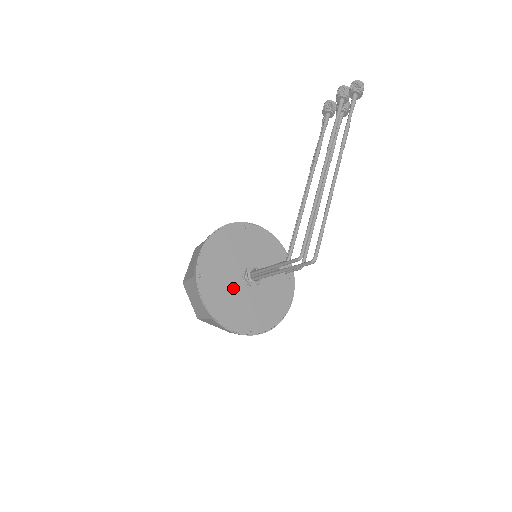
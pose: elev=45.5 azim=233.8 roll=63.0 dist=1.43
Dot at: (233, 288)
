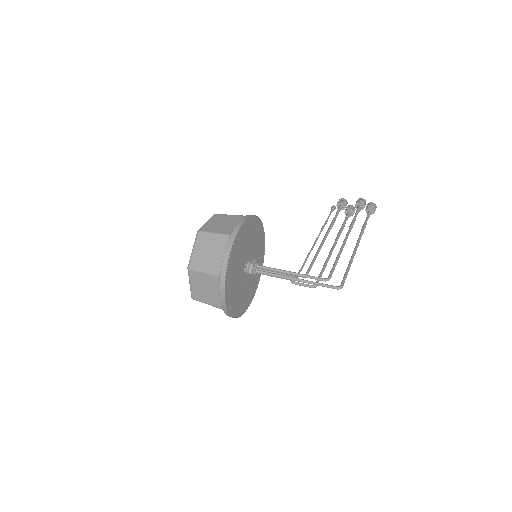
Dot at: (240, 266)
